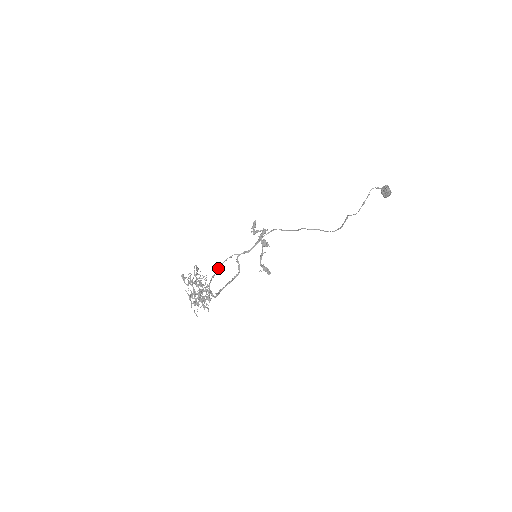
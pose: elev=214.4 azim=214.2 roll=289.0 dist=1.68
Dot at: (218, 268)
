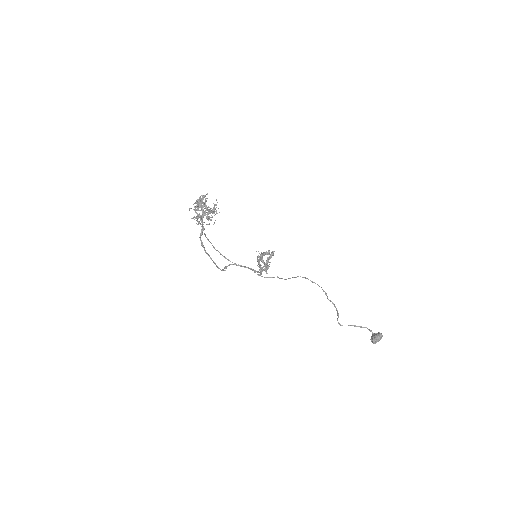
Dot at: occluded
